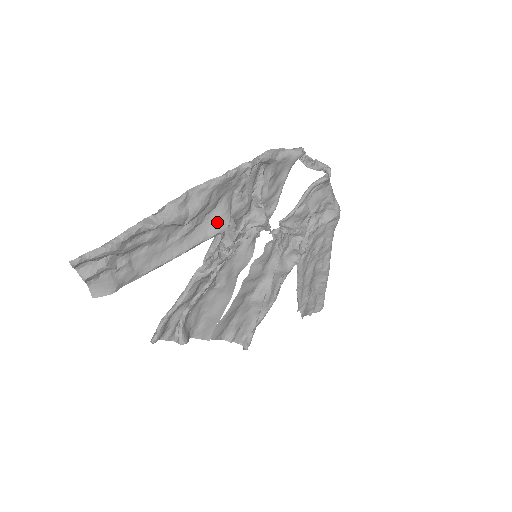
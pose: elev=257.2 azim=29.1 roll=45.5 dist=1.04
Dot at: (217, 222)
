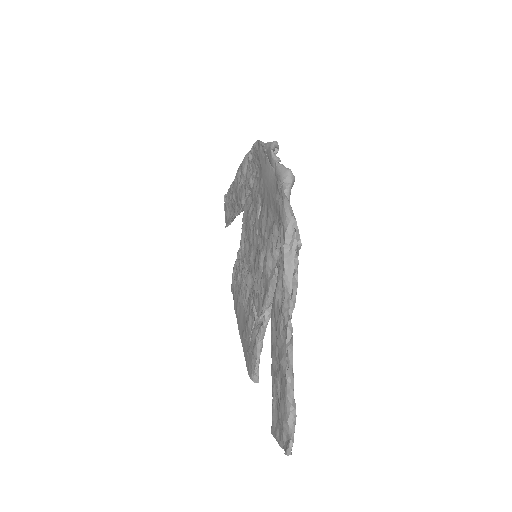
Dot at: occluded
